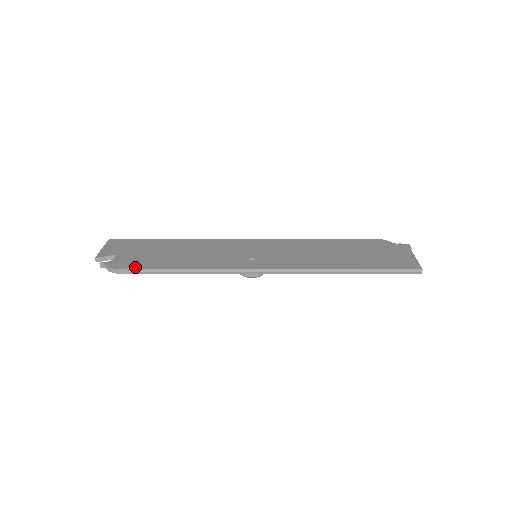
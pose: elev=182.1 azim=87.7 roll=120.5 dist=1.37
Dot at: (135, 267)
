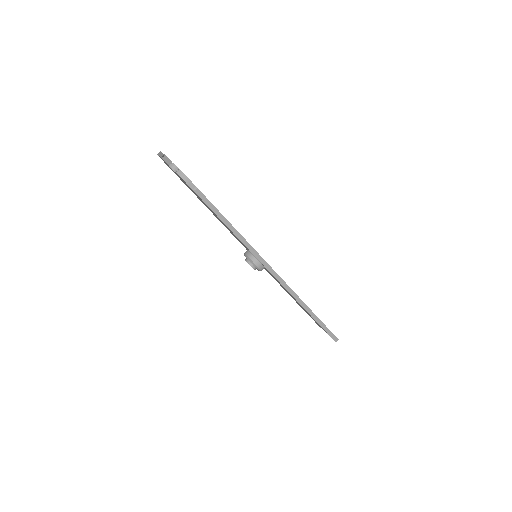
Dot at: occluded
